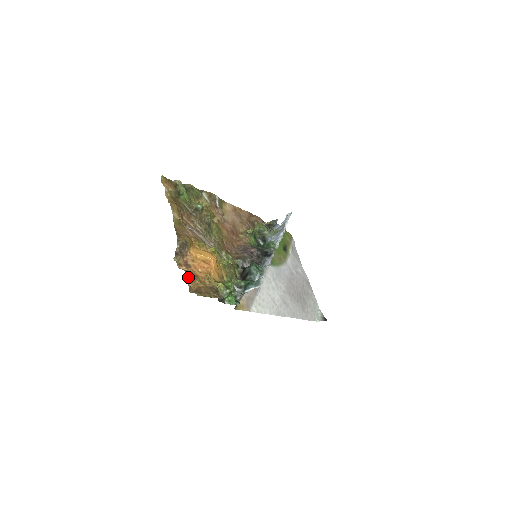
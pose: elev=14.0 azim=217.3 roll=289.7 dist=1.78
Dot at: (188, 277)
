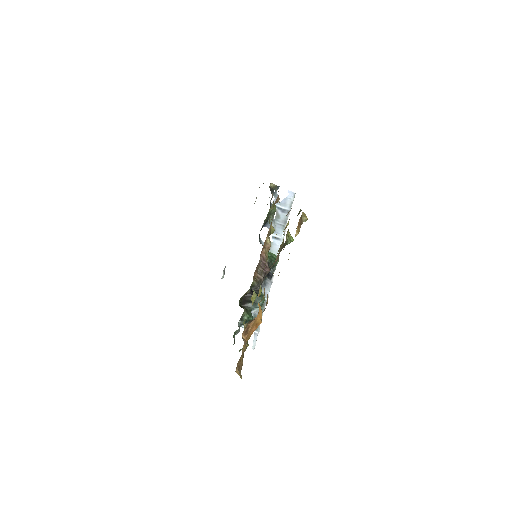
Dot at: occluded
